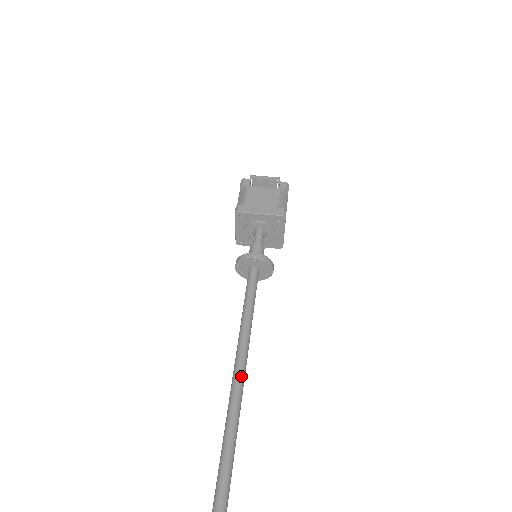
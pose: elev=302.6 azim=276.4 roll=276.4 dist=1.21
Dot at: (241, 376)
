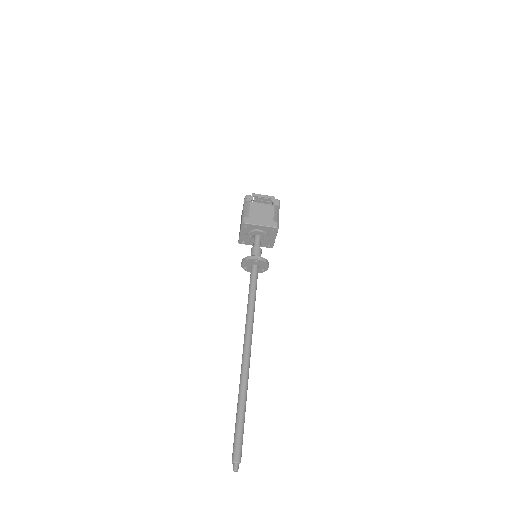
Dot at: (250, 343)
